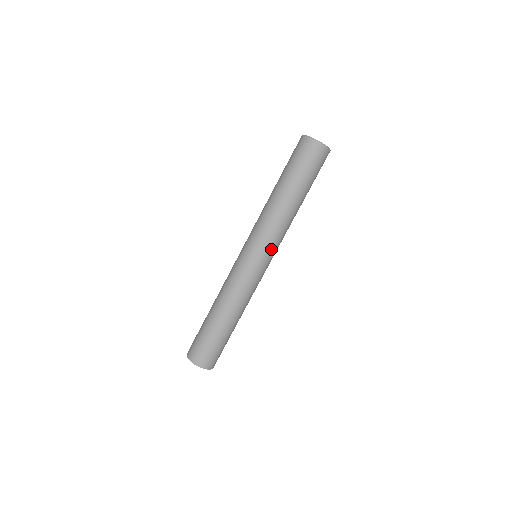
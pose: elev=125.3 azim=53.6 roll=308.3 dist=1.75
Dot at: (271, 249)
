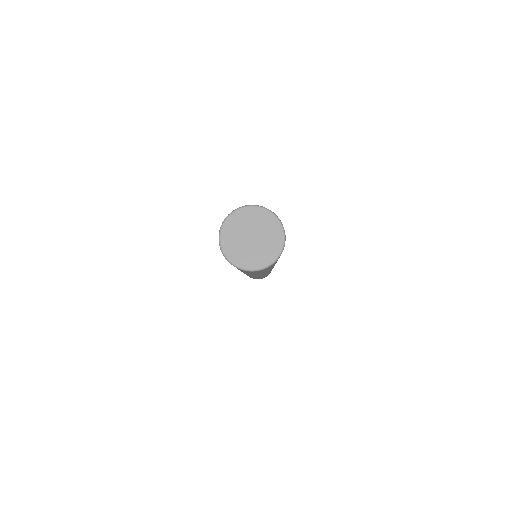
Dot at: occluded
